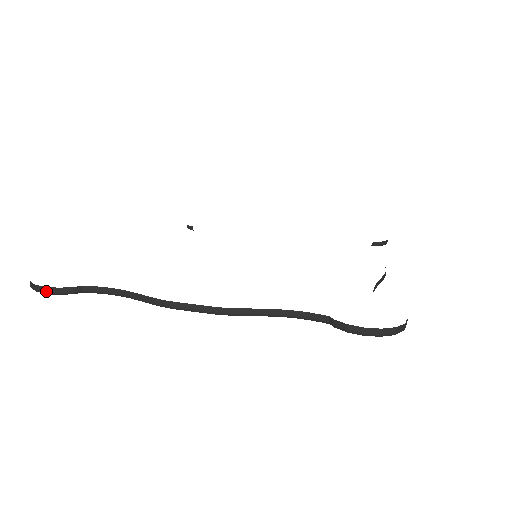
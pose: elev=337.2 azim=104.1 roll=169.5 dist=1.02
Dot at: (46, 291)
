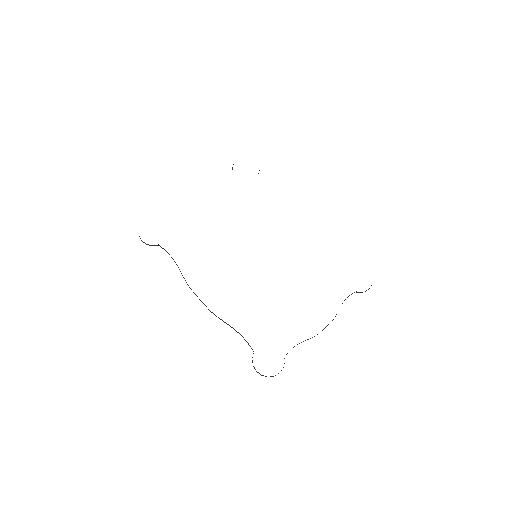
Dot at: occluded
